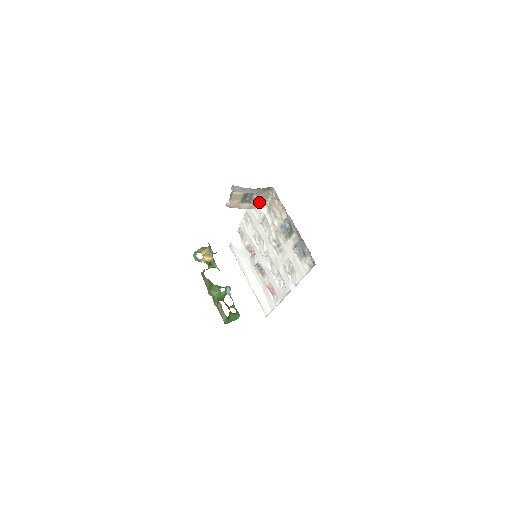
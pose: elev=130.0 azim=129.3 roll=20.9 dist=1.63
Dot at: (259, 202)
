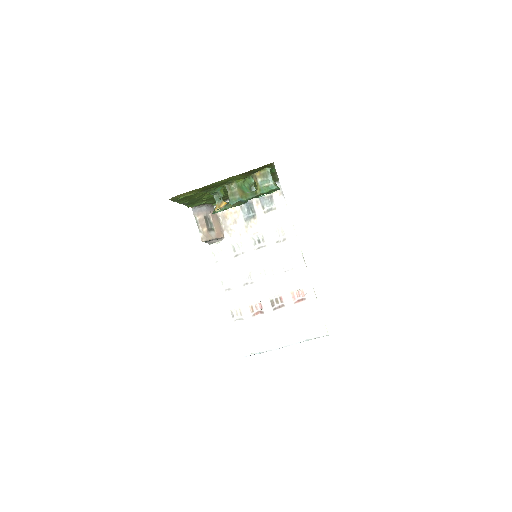
Dot at: (218, 229)
